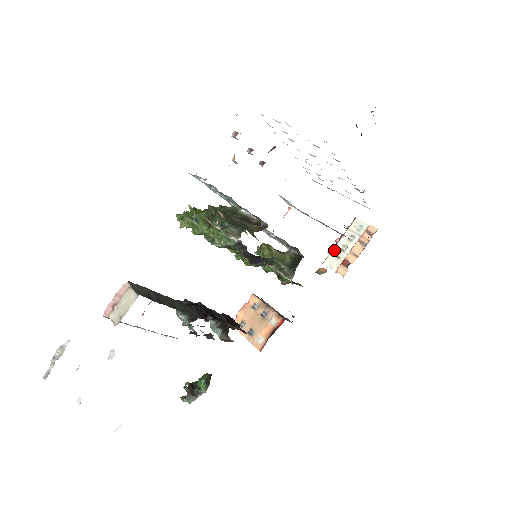
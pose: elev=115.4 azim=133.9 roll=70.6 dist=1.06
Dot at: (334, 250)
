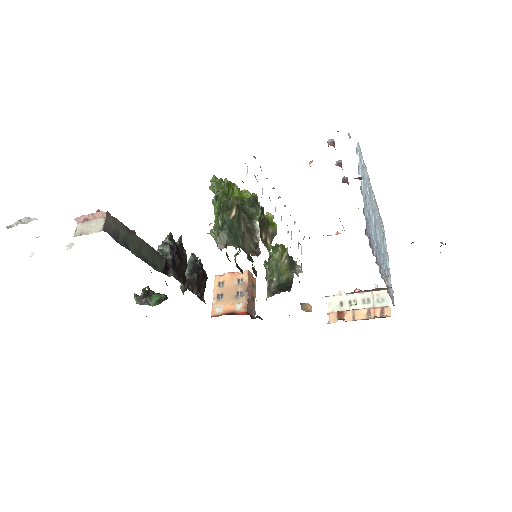
Dot at: (345, 296)
